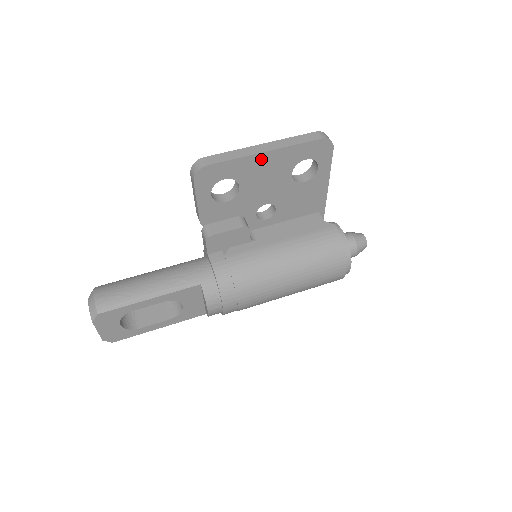
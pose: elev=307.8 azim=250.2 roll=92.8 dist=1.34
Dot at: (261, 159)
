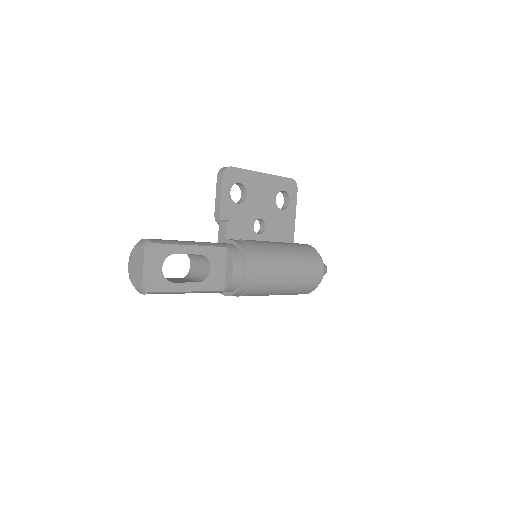
Dot at: (260, 177)
